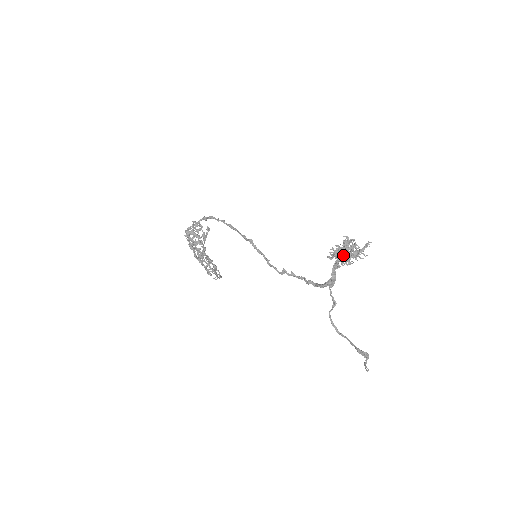
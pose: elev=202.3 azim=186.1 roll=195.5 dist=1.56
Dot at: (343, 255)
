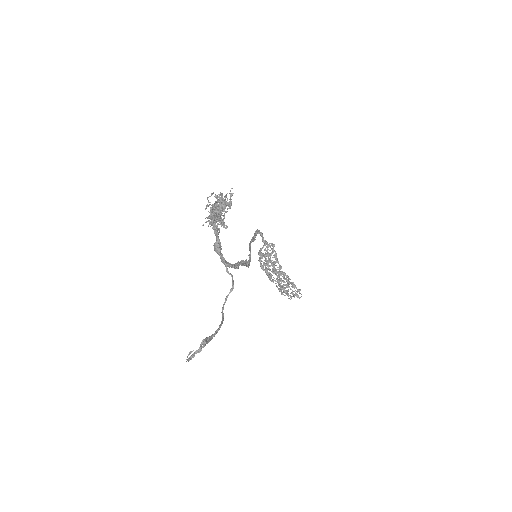
Dot at: (211, 216)
